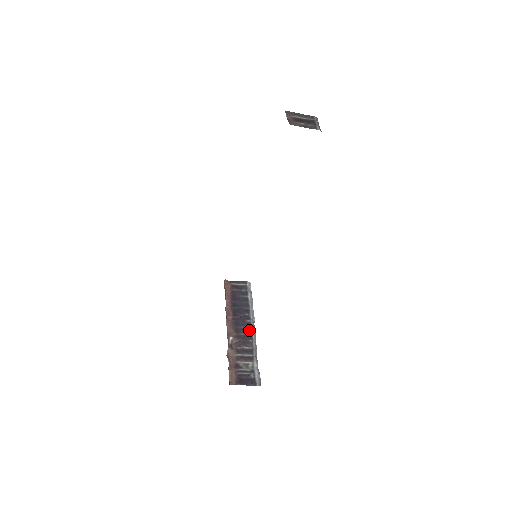
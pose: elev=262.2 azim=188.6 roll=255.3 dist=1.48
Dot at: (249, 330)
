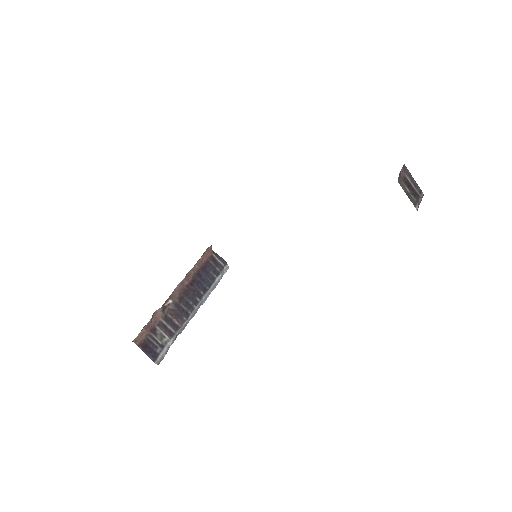
Dot at: (192, 308)
